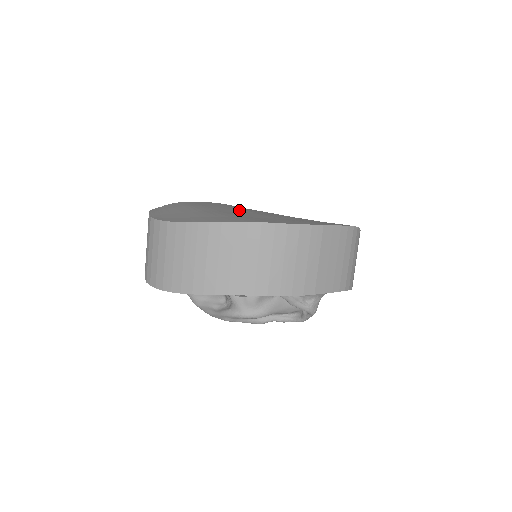
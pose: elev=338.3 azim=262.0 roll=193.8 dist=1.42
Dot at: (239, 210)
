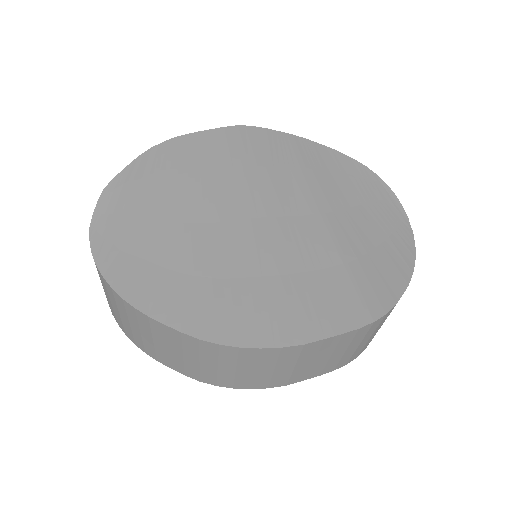
Dot at: (233, 201)
